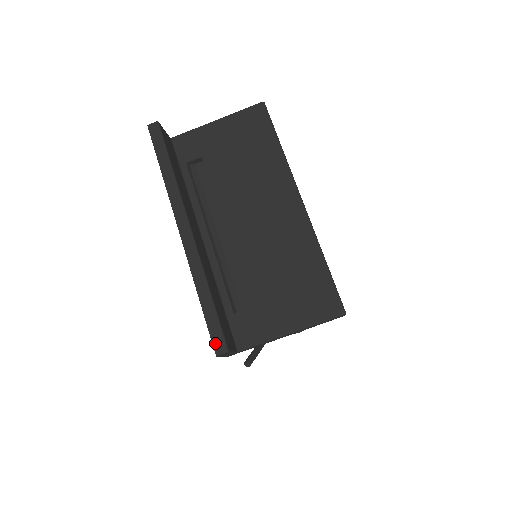
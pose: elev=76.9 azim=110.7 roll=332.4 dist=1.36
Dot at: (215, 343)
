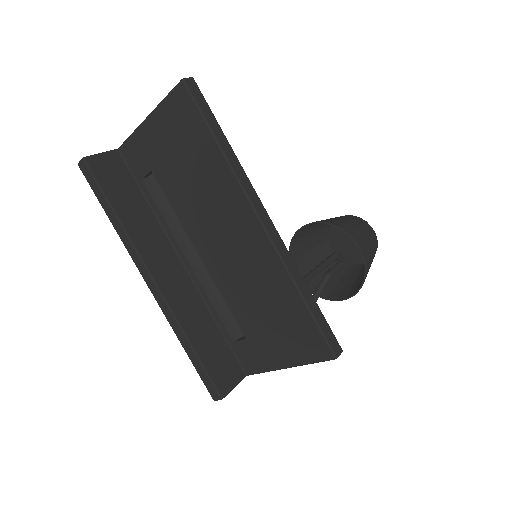
Dot at: (210, 391)
